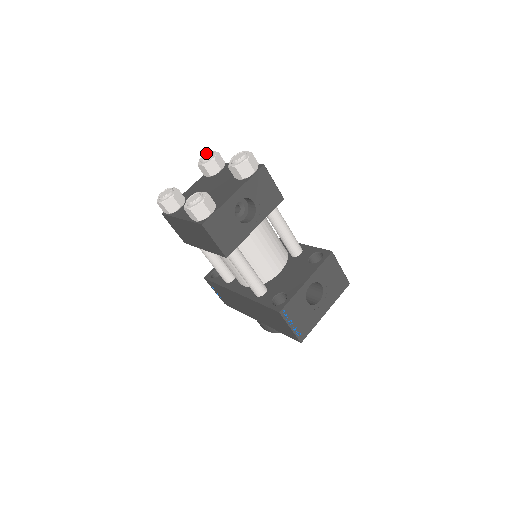
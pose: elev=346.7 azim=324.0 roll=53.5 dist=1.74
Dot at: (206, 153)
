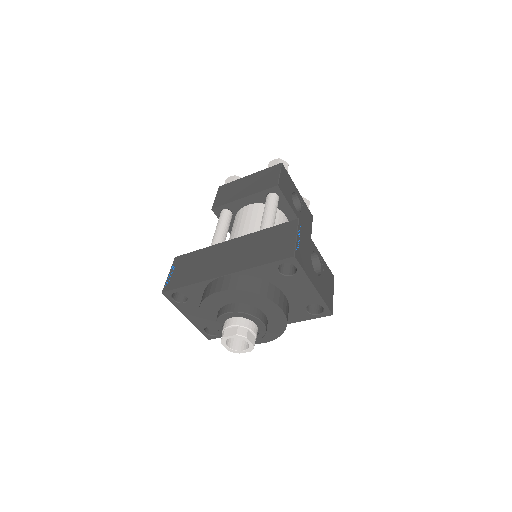
Dot at: occluded
